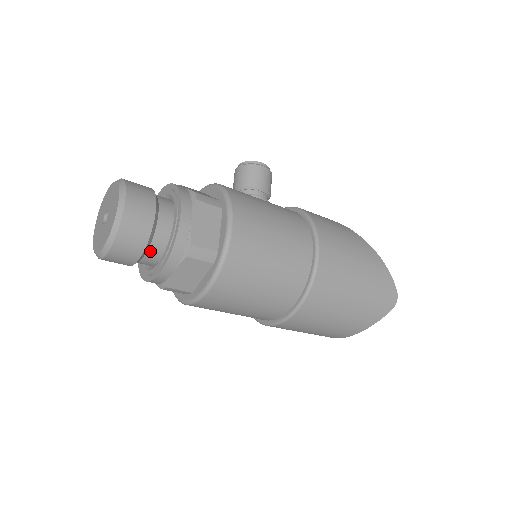
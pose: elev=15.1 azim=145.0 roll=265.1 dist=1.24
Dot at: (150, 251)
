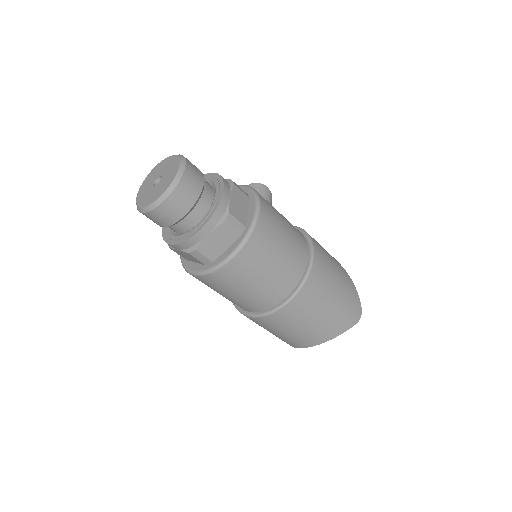
Dot at: (192, 214)
